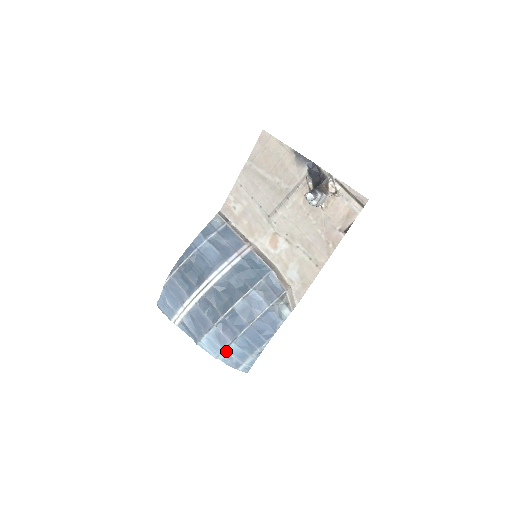
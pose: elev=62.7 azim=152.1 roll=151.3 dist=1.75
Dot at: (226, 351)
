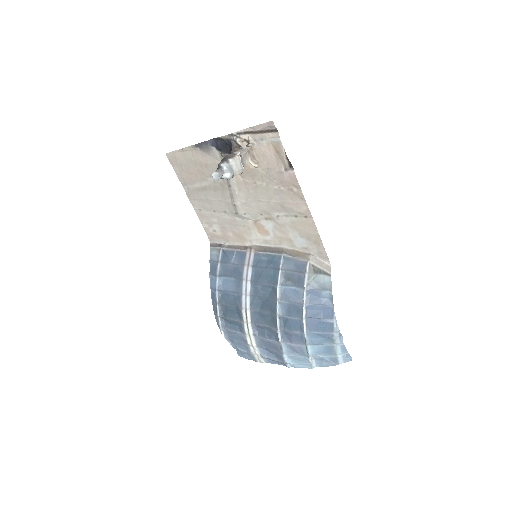
Dot at: (311, 357)
